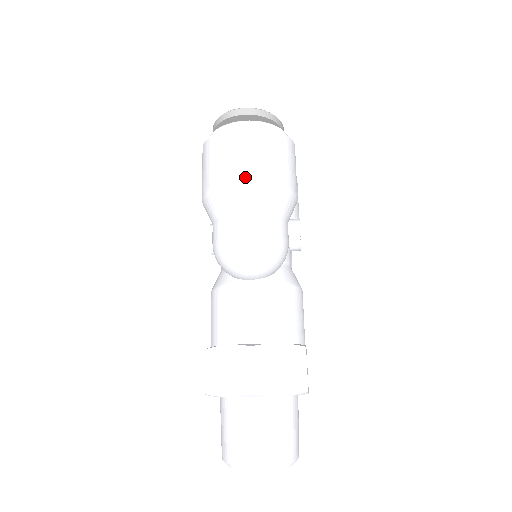
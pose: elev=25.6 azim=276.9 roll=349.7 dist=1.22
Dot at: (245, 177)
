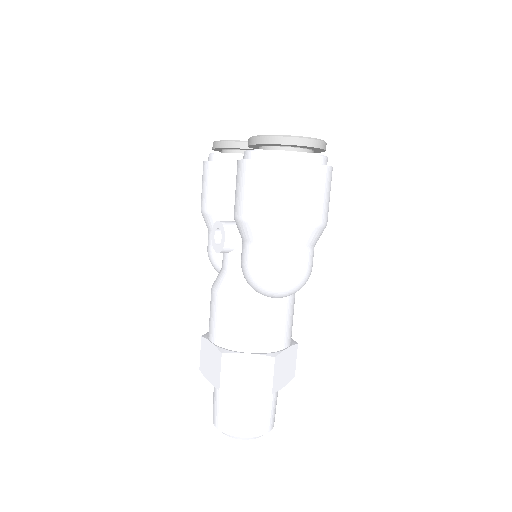
Dot at: (310, 221)
